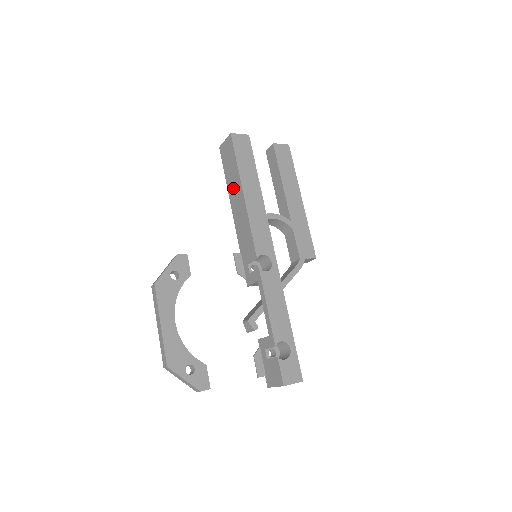
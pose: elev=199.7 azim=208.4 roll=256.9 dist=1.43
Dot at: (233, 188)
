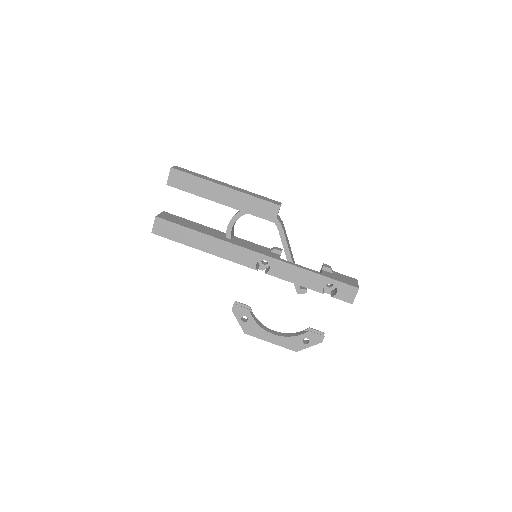
Dot at: occluded
